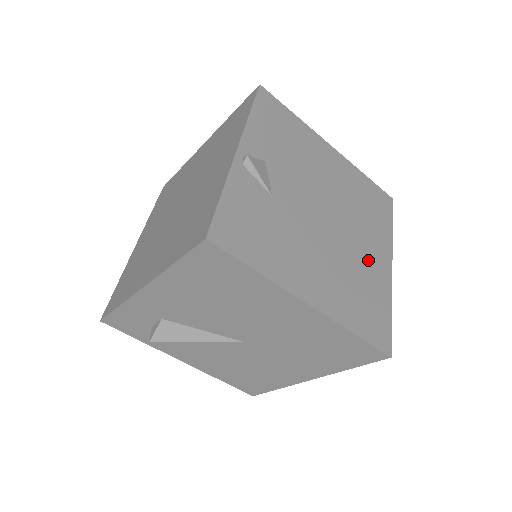
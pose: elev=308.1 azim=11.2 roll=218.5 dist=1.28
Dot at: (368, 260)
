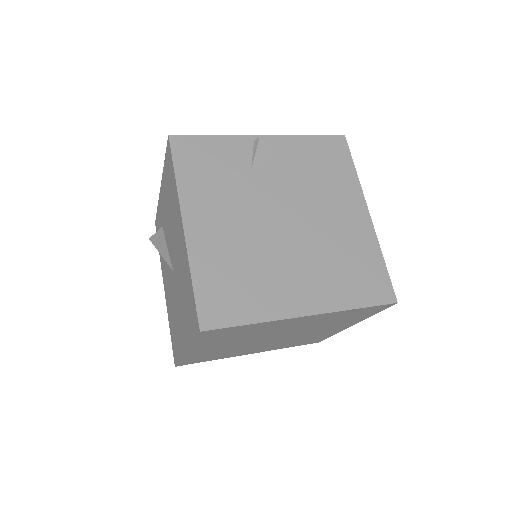
Dot at: (285, 281)
